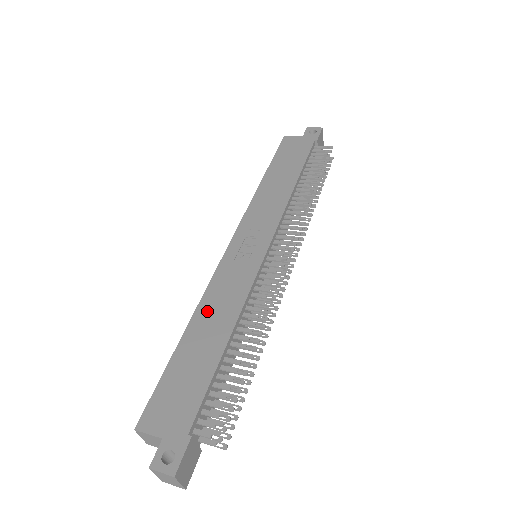
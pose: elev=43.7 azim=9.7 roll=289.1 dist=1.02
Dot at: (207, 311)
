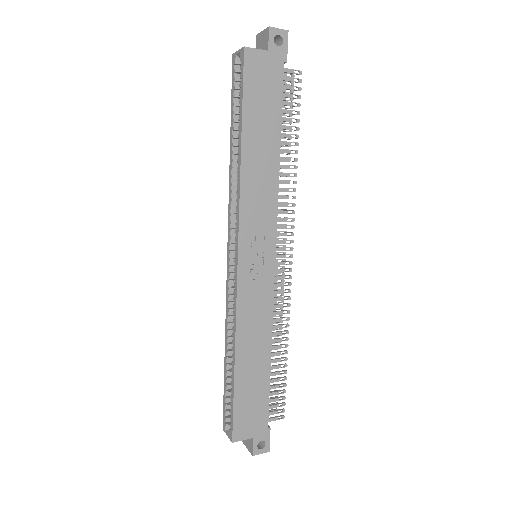
Dot at: (246, 340)
